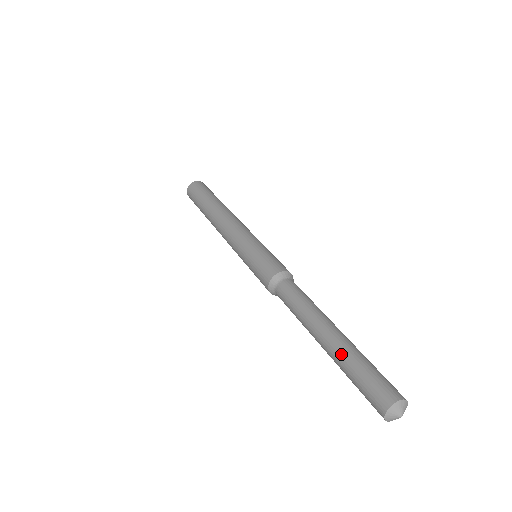
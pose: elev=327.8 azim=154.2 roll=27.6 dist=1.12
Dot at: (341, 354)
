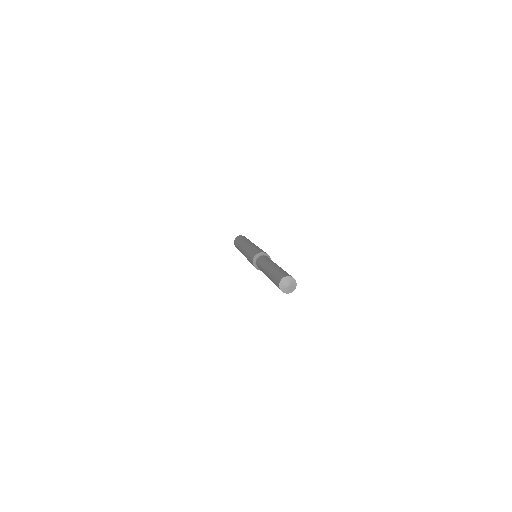
Dot at: (275, 268)
